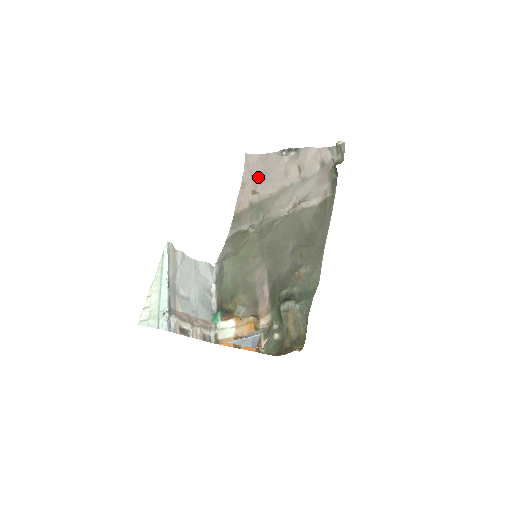
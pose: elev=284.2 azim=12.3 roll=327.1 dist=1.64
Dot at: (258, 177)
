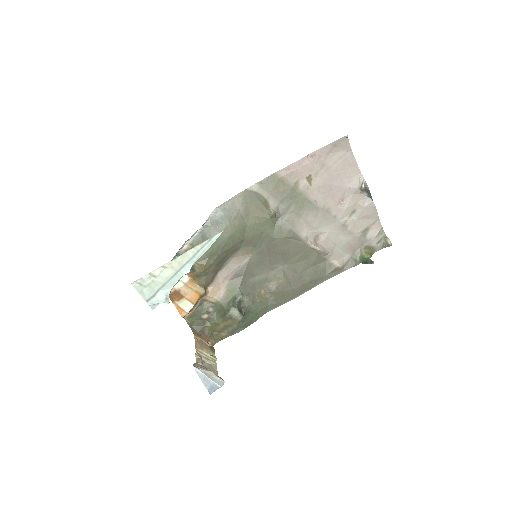
Dot at: (327, 171)
